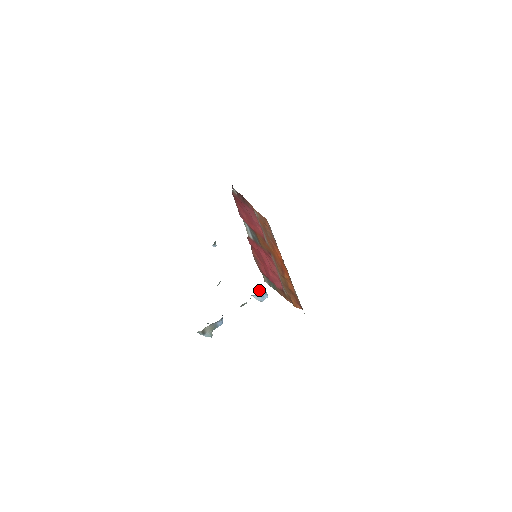
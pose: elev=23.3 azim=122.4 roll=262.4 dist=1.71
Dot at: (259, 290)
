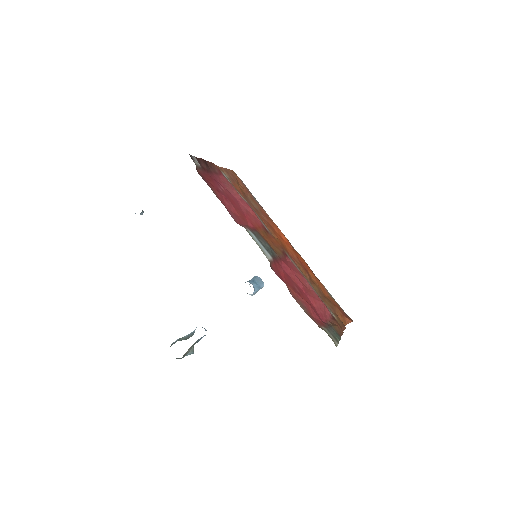
Dot at: (254, 284)
